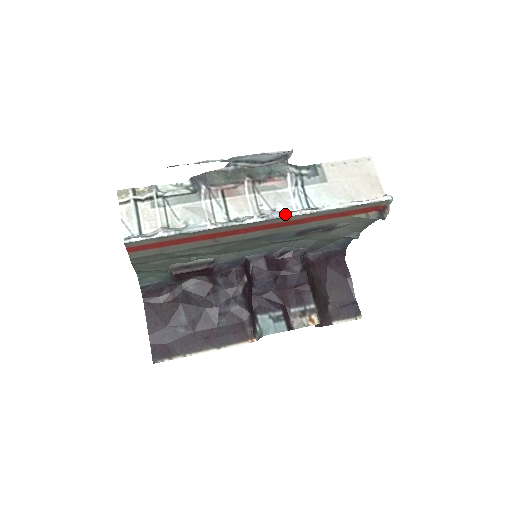
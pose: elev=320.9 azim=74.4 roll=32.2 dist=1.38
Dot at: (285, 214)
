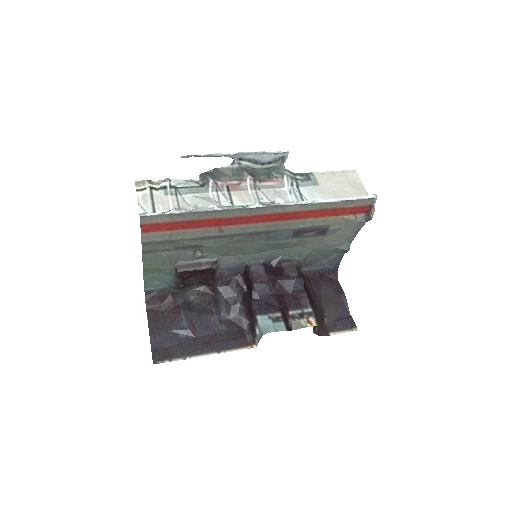
Dot at: (283, 203)
